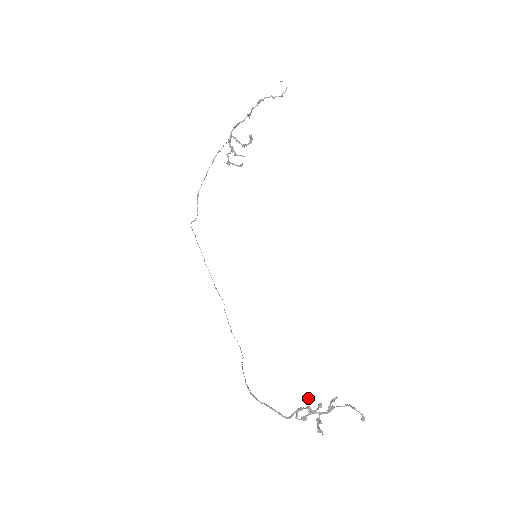
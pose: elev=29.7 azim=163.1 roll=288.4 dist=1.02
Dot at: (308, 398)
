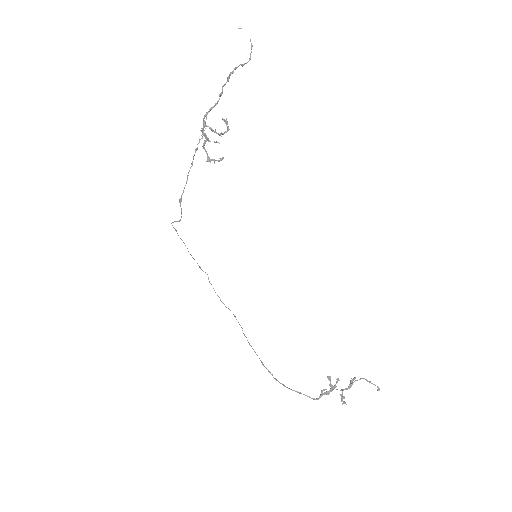
Dot at: (330, 379)
